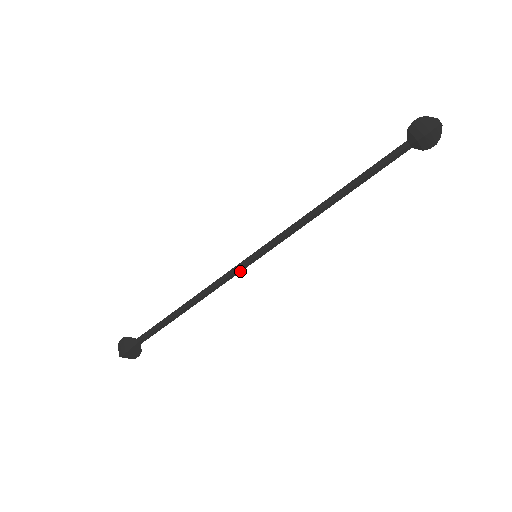
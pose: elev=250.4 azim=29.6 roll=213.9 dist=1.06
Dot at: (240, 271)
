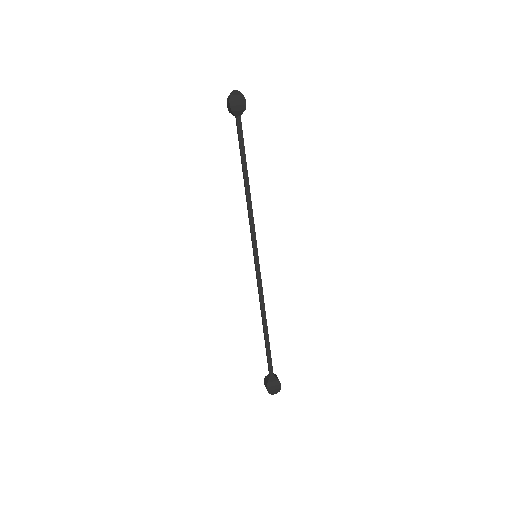
Dot at: (260, 273)
